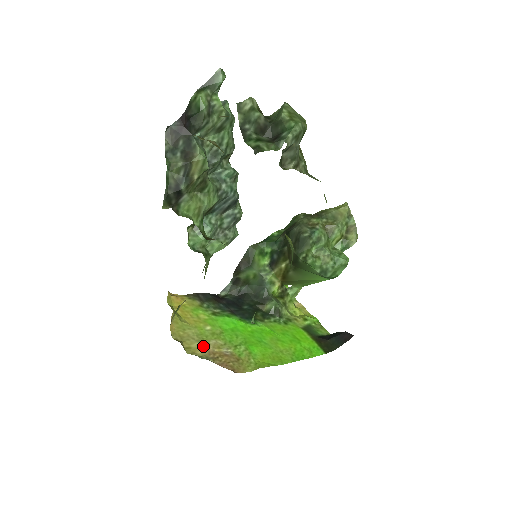
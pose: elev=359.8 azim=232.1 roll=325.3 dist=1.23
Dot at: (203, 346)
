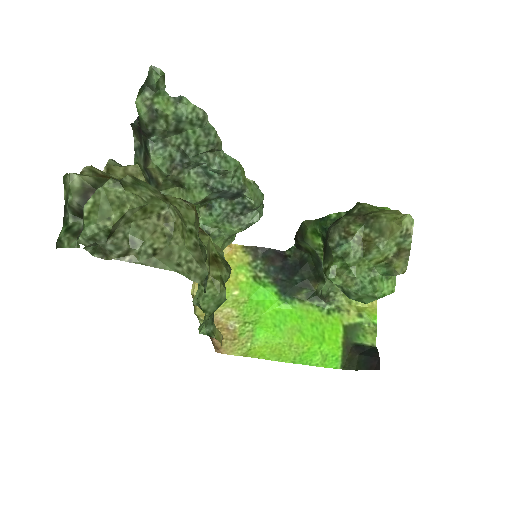
Dot at: occluded
